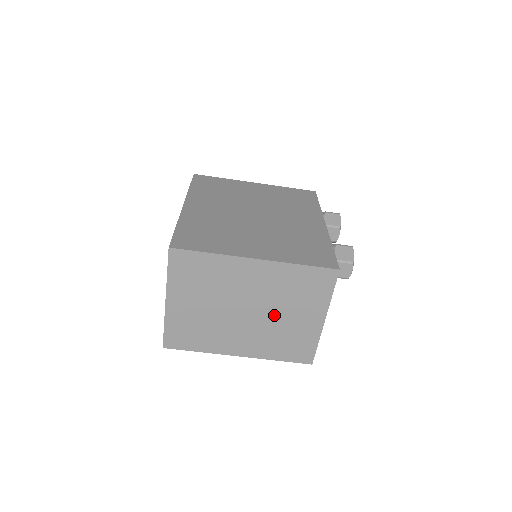
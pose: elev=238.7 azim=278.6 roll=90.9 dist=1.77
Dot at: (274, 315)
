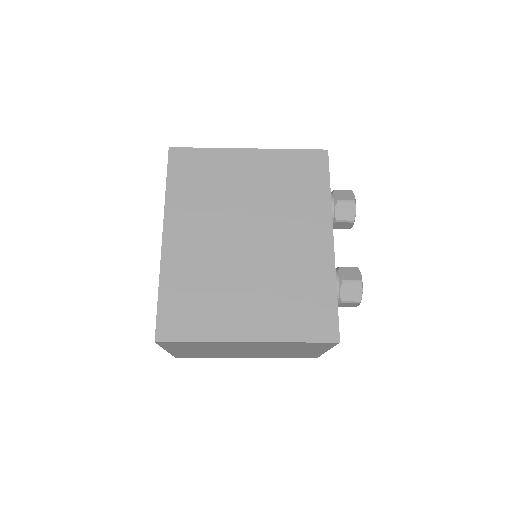
Dot at: (275, 351)
